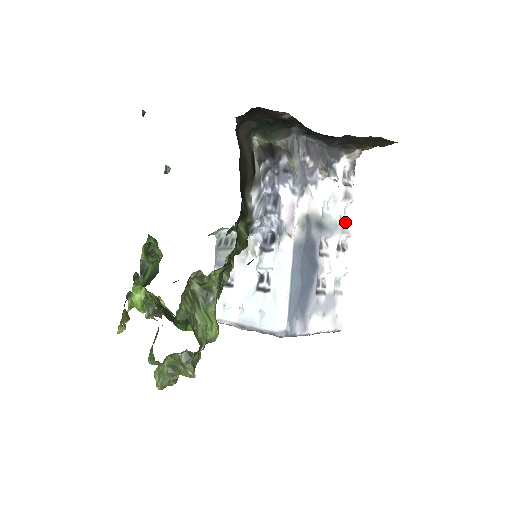
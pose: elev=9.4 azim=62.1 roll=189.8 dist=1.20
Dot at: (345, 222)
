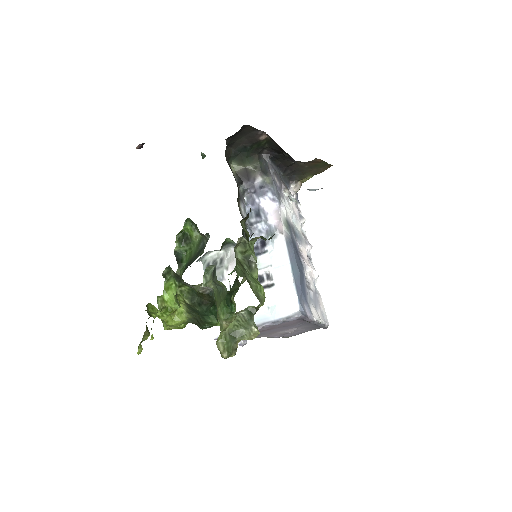
Dot at: (305, 237)
